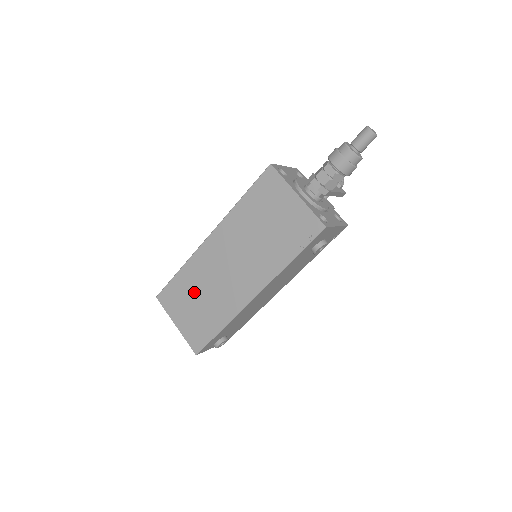
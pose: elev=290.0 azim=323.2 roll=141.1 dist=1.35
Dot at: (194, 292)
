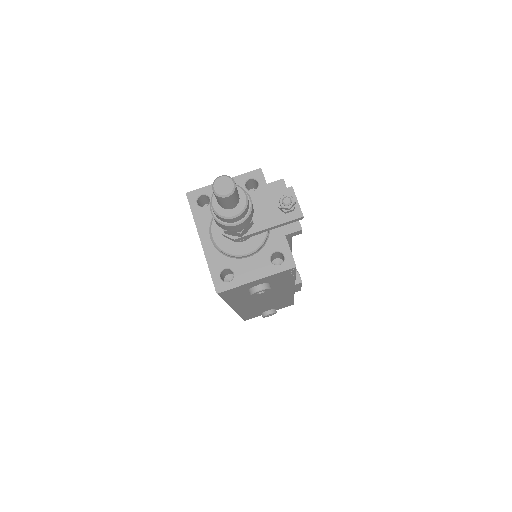
Dot at: occluded
